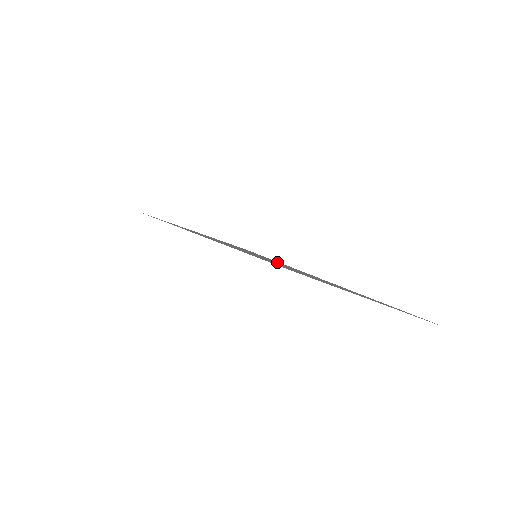
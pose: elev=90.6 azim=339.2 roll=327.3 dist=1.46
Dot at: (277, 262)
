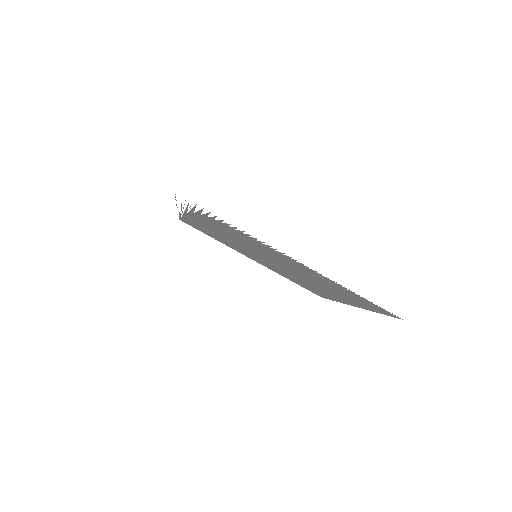
Dot at: occluded
